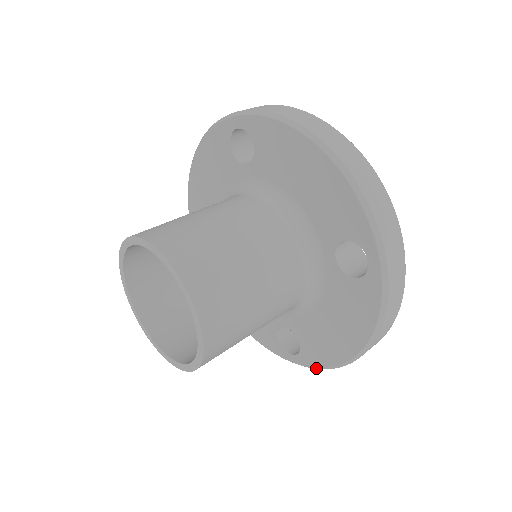
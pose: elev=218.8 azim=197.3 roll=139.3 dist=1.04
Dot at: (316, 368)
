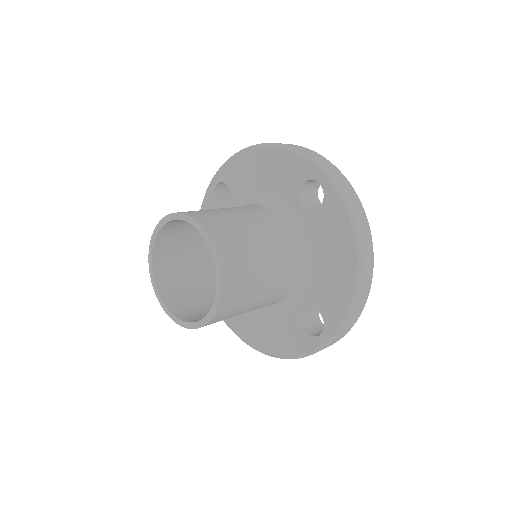
Dot at: (231, 329)
